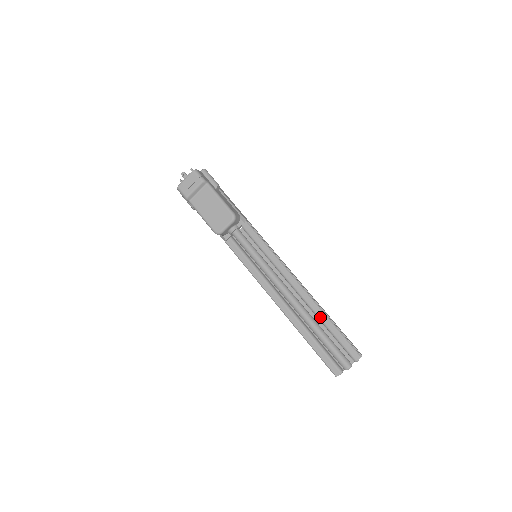
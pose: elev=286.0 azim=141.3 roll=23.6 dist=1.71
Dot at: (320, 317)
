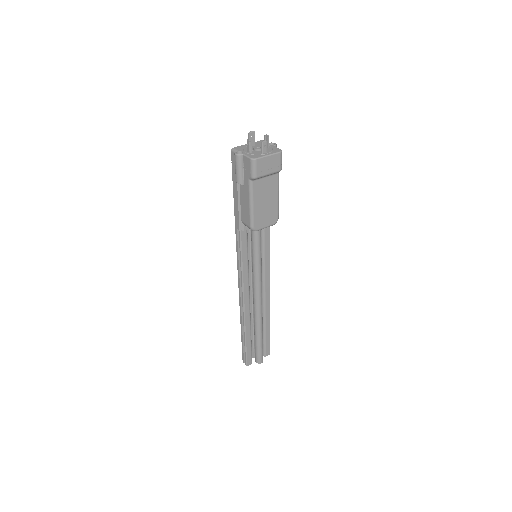
Dot at: (266, 322)
